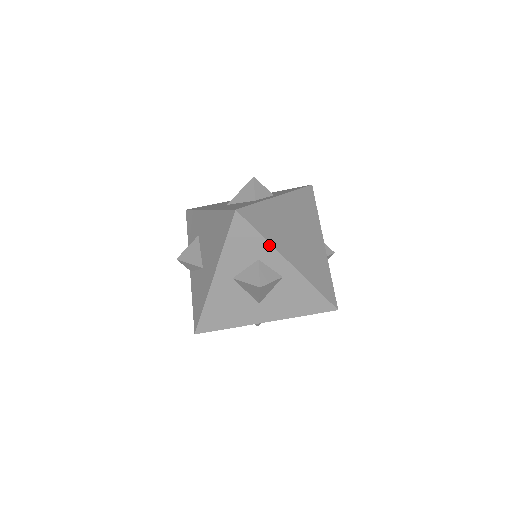
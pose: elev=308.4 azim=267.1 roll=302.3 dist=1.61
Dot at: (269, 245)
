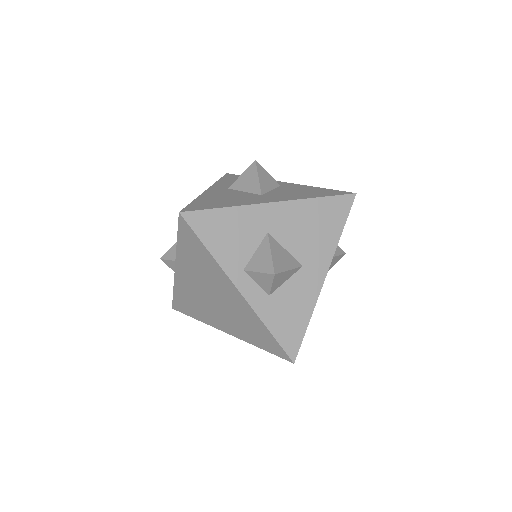
Dot at: occluded
